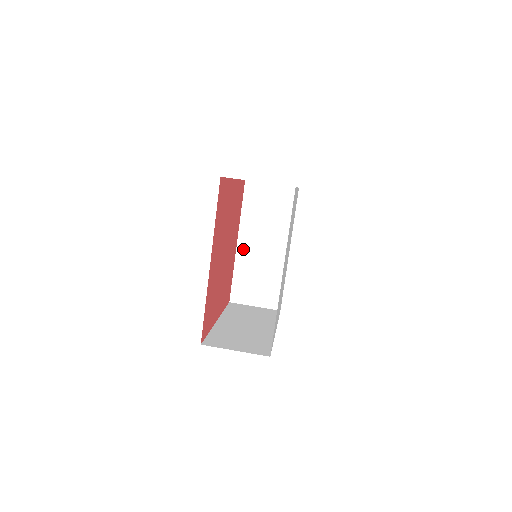
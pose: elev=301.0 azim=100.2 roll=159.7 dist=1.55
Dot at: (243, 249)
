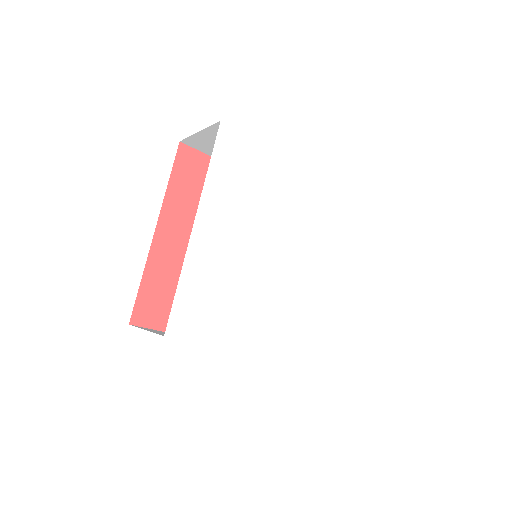
Dot at: occluded
